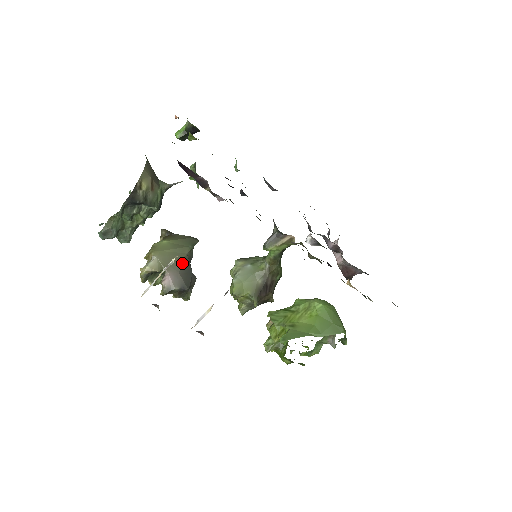
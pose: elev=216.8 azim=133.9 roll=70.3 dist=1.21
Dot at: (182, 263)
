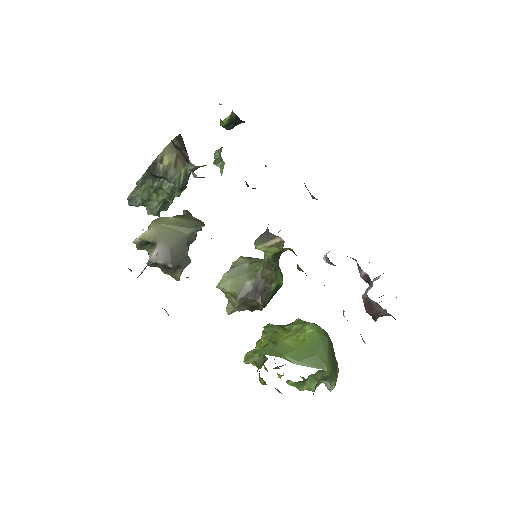
Dot at: (177, 241)
